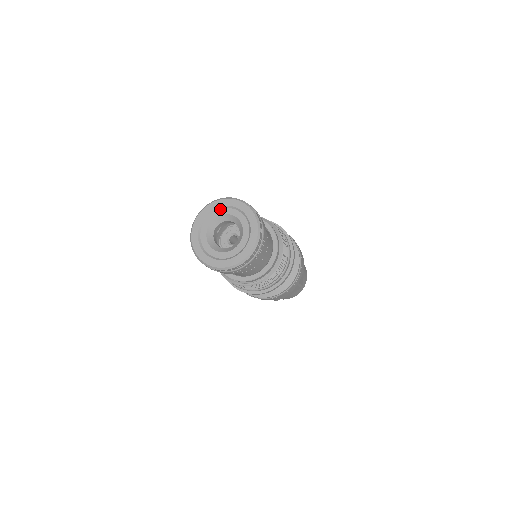
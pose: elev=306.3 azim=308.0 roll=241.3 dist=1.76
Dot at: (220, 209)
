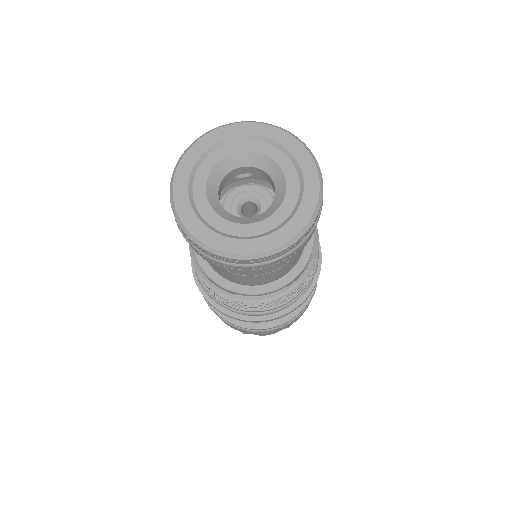
Dot at: (204, 160)
